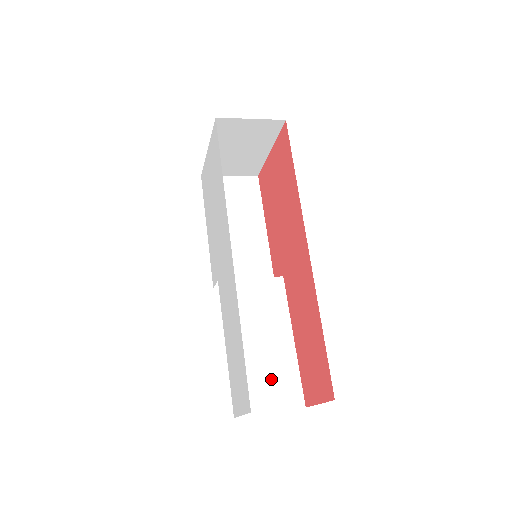
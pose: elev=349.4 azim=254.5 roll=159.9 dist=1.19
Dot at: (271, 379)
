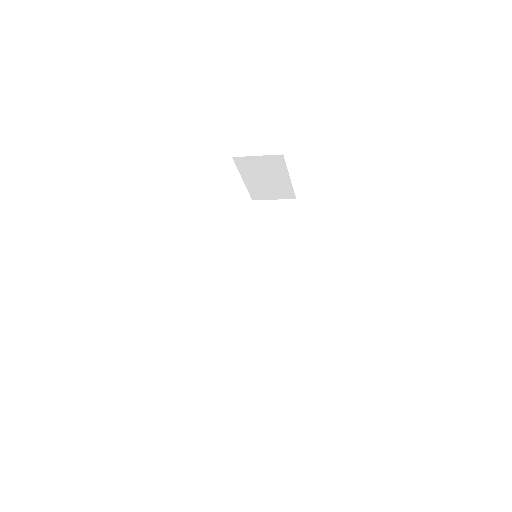
Dot at: (254, 349)
